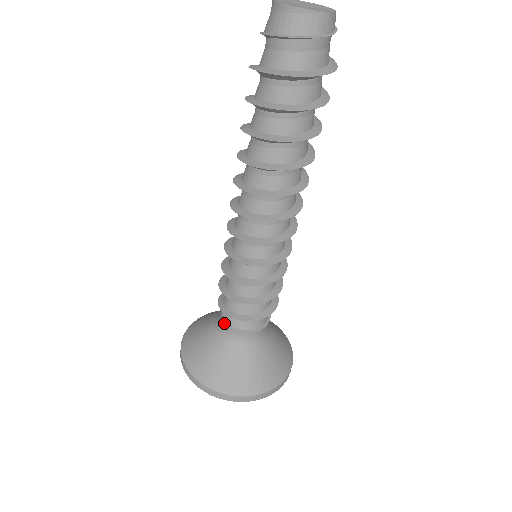
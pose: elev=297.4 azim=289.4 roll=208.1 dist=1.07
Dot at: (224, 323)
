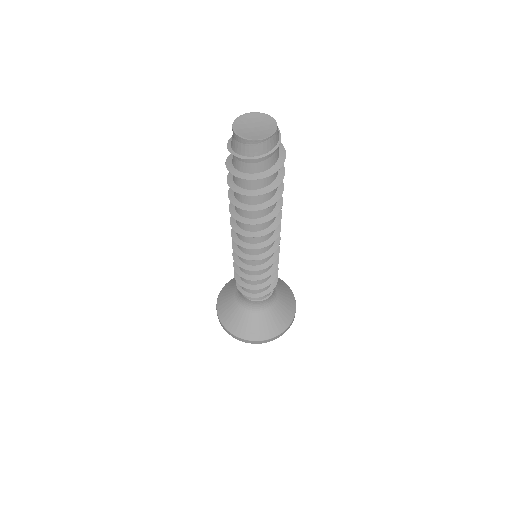
Dot at: (249, 300)
